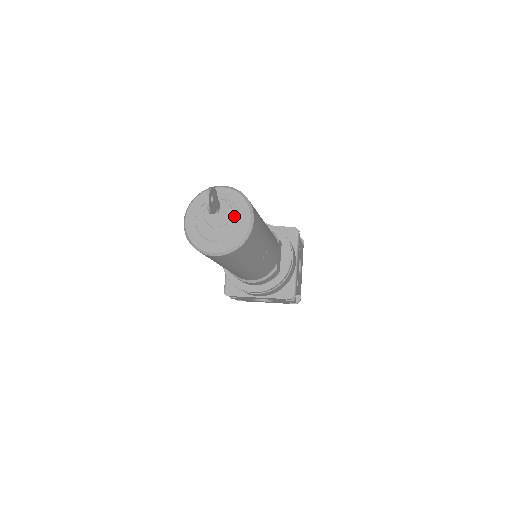
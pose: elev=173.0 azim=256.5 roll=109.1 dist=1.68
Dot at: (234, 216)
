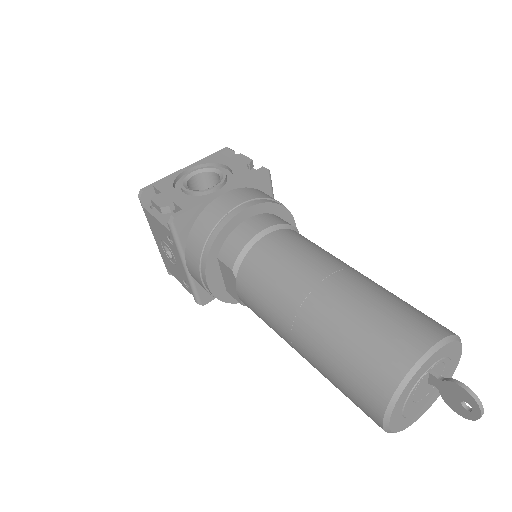
Dot at: (446, 369)
